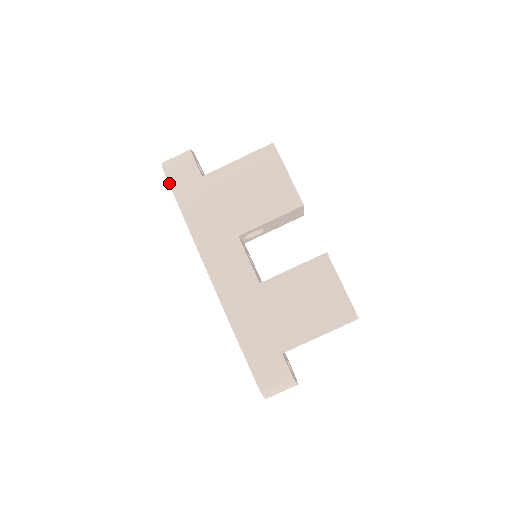
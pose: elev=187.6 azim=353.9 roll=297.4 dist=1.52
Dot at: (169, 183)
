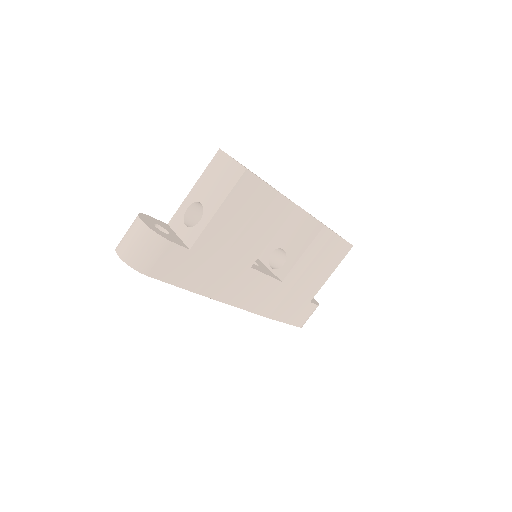
Dot at: occluded
